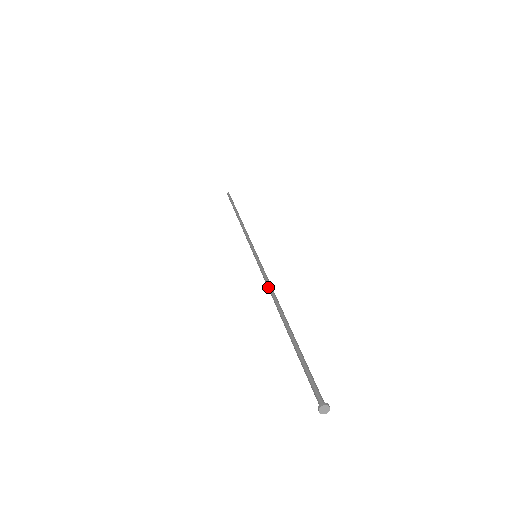
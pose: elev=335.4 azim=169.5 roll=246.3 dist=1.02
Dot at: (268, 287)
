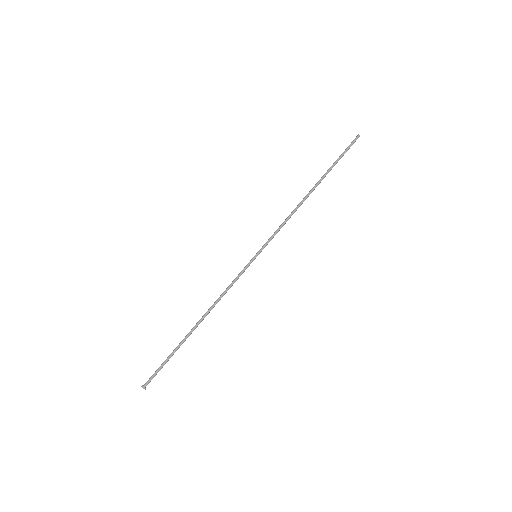
Dot at: (221, 295)
